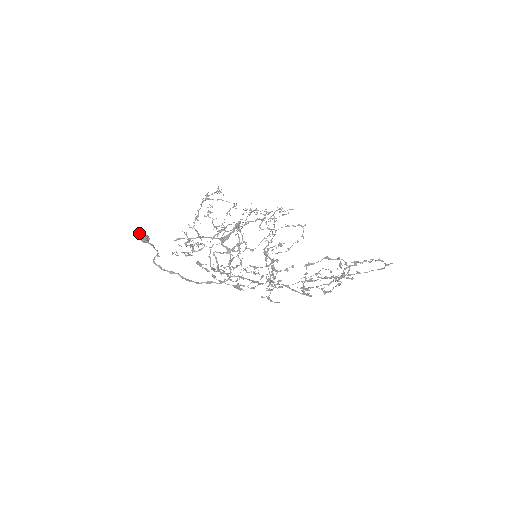
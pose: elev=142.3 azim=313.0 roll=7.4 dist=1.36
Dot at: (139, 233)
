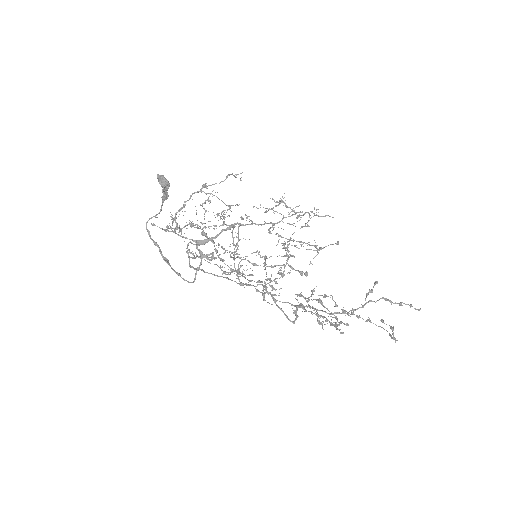
Dot at: (160, 178)
